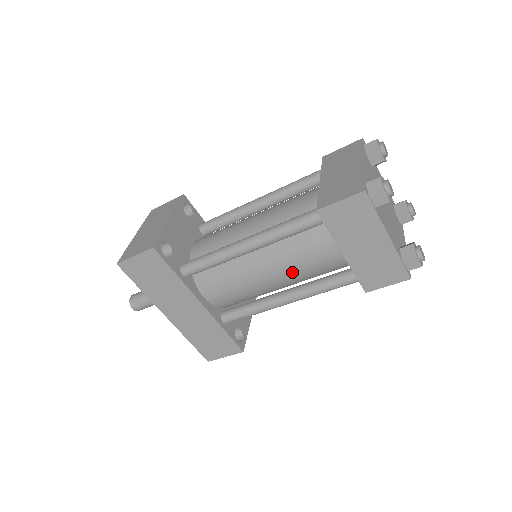
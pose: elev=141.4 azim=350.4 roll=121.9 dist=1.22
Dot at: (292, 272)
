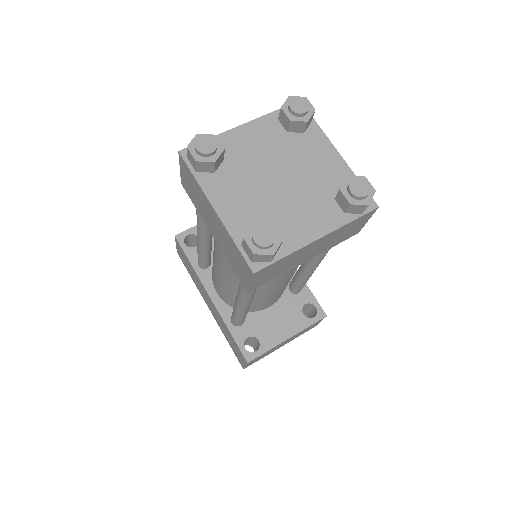
Dot at: (225, 264)
